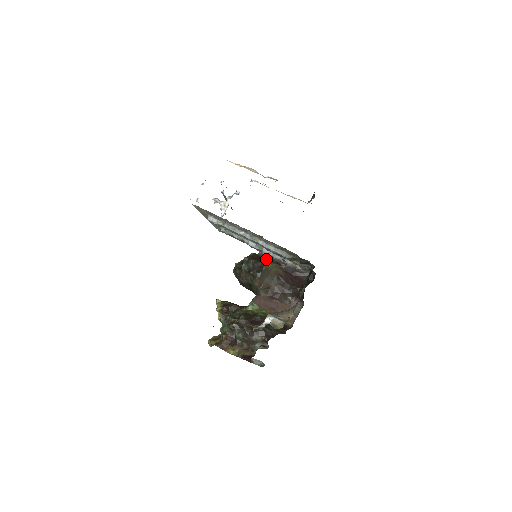
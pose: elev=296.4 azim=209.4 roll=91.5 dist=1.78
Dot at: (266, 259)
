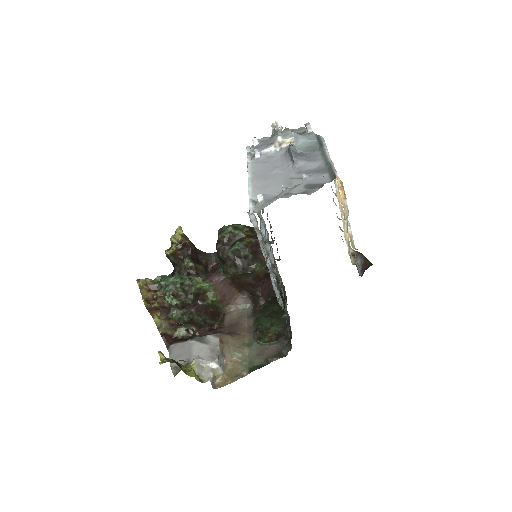
Dot at: (262, 257)
